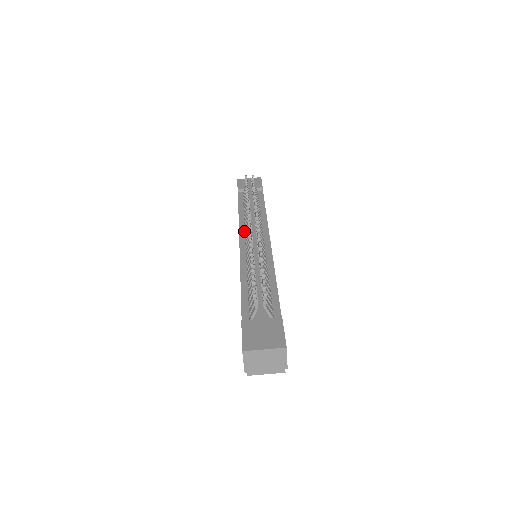
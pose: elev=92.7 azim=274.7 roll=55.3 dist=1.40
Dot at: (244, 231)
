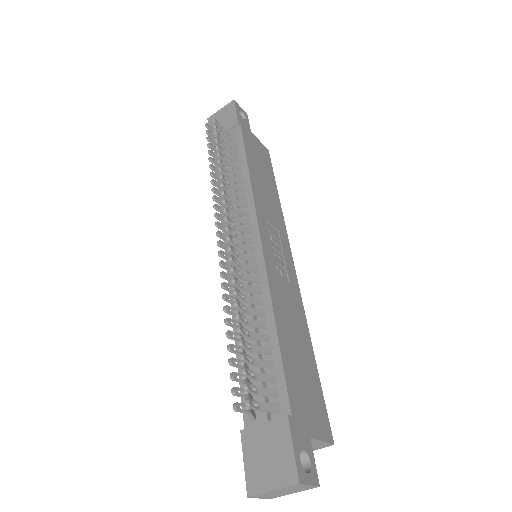
Dot at: occluded
